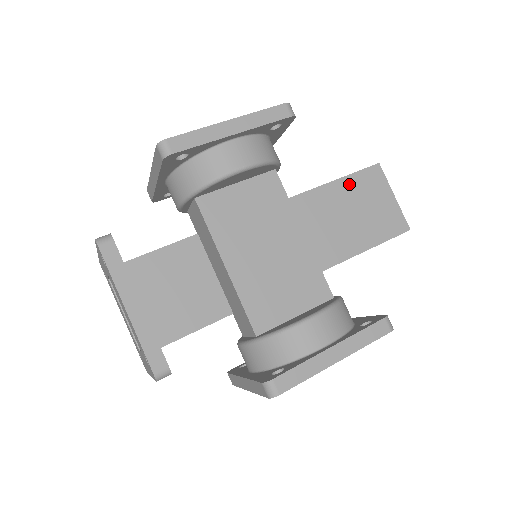
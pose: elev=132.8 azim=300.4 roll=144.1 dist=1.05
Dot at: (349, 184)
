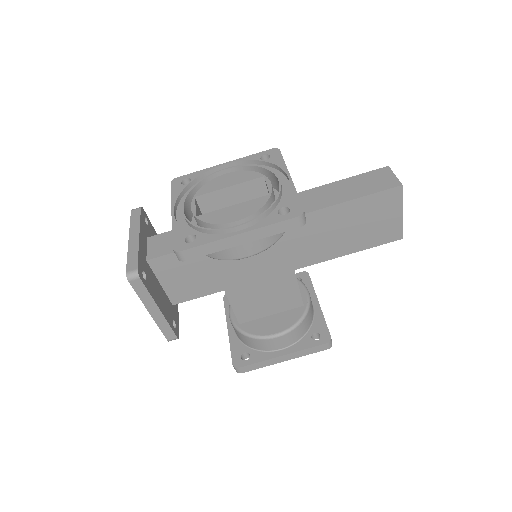
Dot at: (361, 204)
